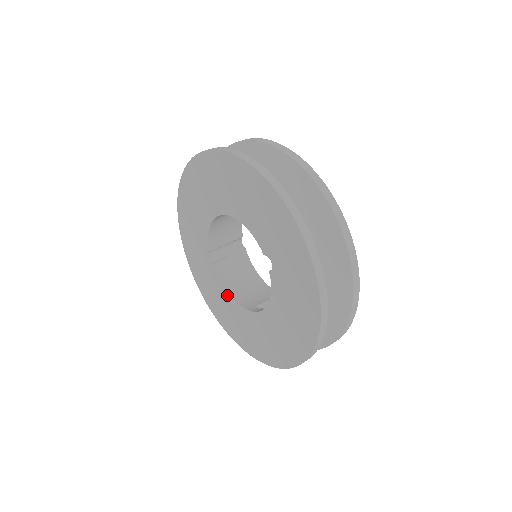
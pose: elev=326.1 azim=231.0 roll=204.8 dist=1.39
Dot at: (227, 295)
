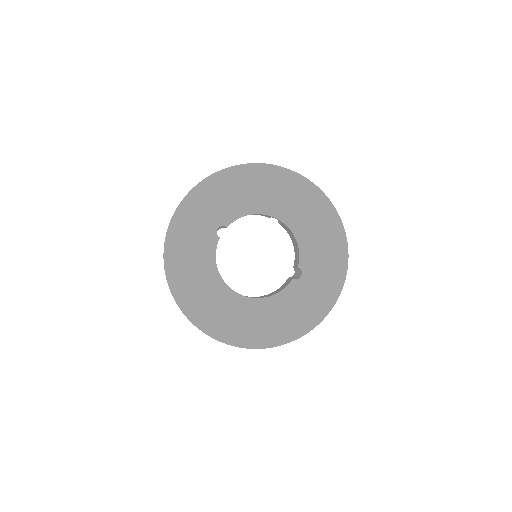
Dot at: (214, 268)
